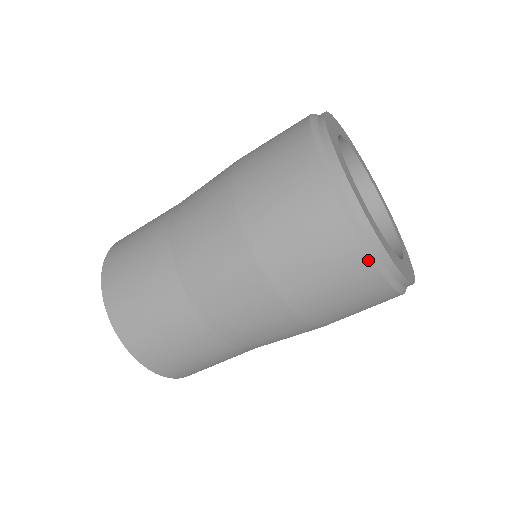
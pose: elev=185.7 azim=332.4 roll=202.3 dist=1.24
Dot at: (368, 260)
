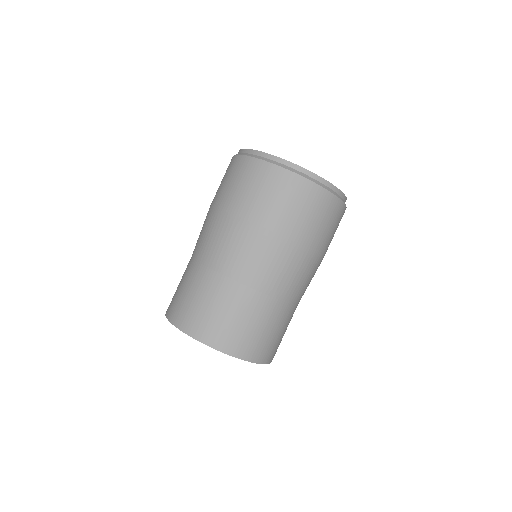
Dot at: (344, 205)
